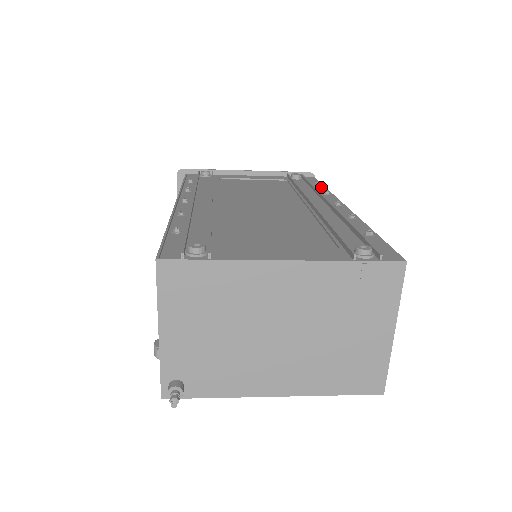
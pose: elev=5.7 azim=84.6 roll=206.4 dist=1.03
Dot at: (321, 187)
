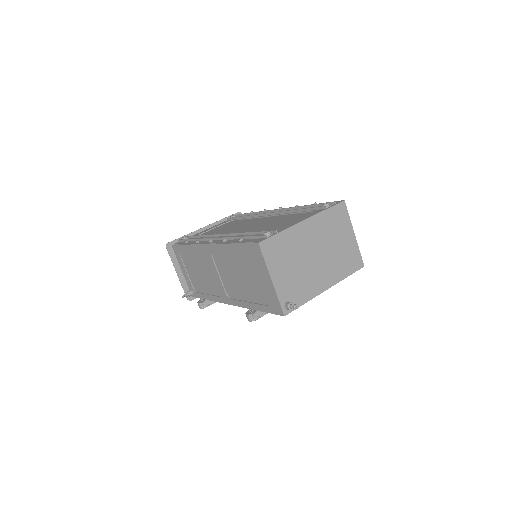
Dot at: occluded
